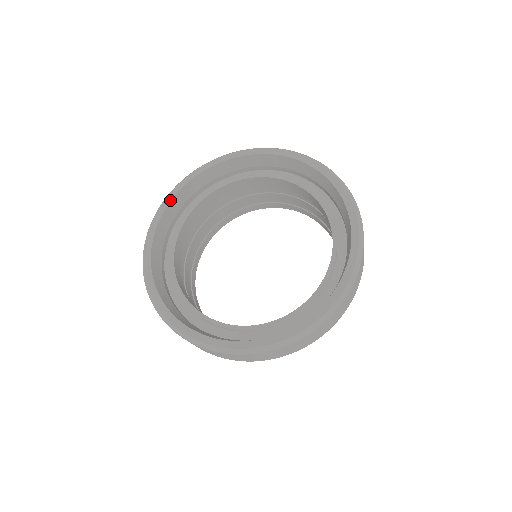
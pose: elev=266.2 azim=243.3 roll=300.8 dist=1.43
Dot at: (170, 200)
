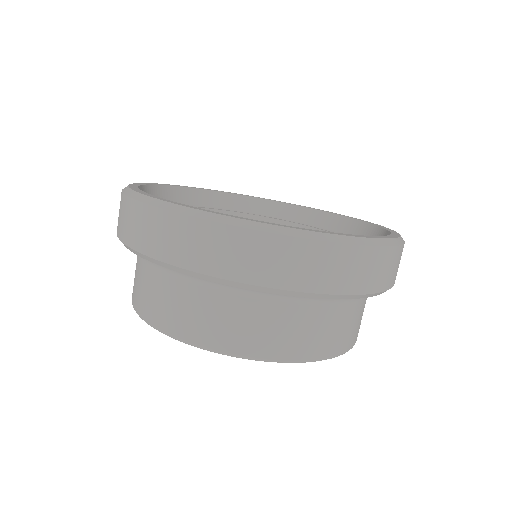
Dot at: (239, 194)
